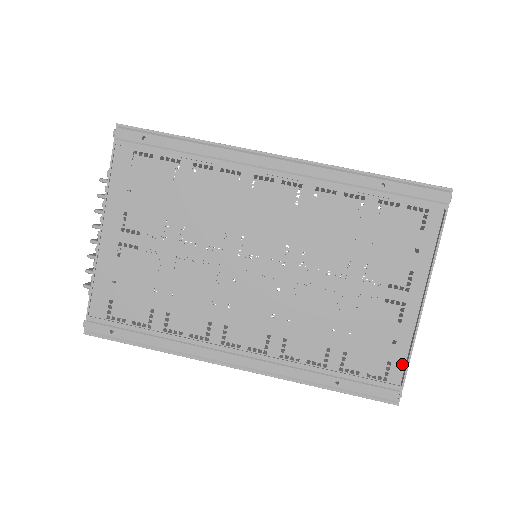
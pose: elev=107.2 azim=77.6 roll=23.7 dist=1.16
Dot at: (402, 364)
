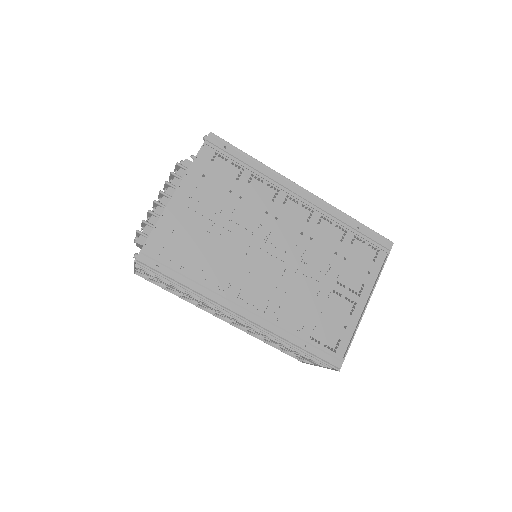
Dot at: (347, 343)
